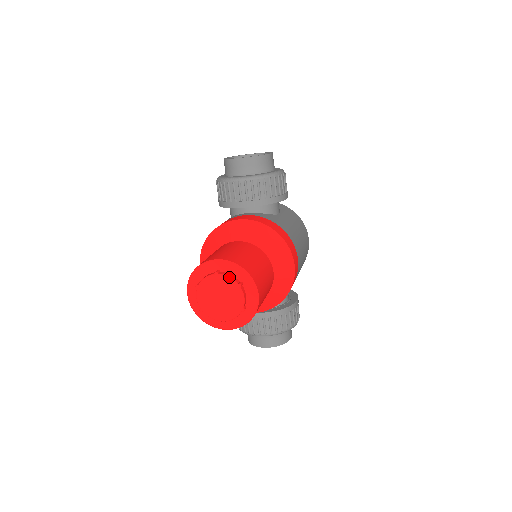
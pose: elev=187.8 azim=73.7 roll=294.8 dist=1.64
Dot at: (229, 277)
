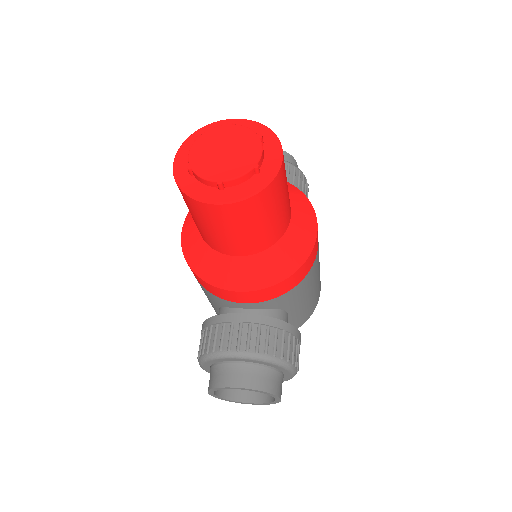
Dot at: (247, 127)
